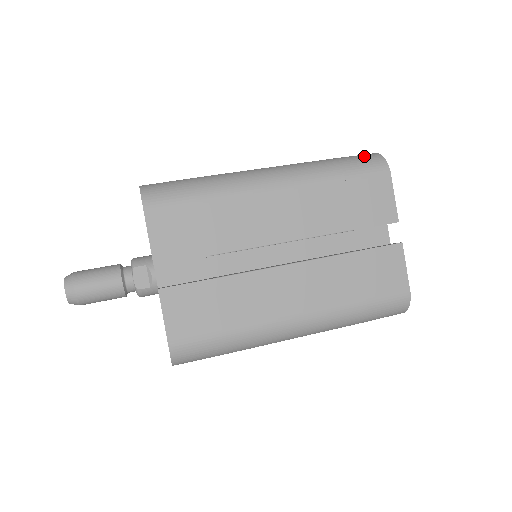
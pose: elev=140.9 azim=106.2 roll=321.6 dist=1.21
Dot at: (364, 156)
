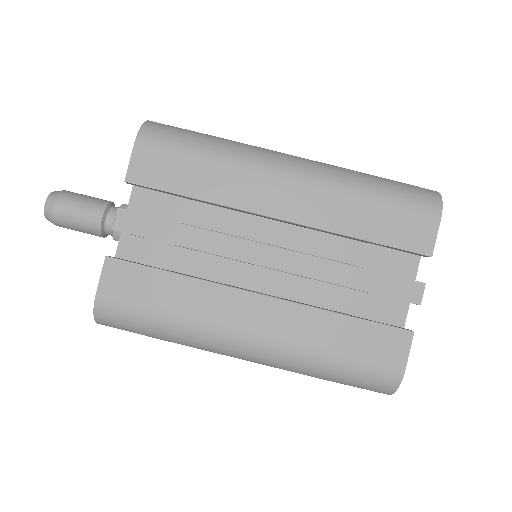
Dot at: (376, 380)
